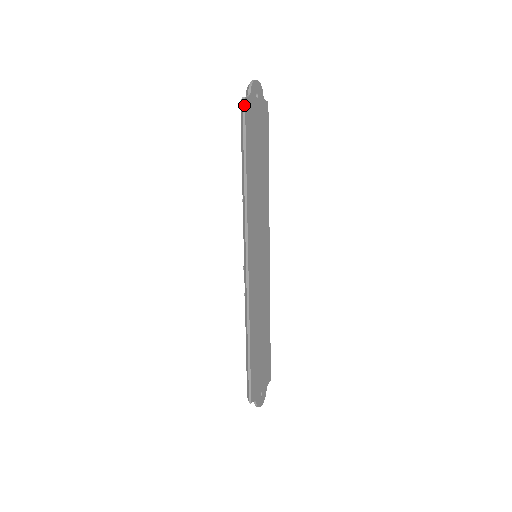
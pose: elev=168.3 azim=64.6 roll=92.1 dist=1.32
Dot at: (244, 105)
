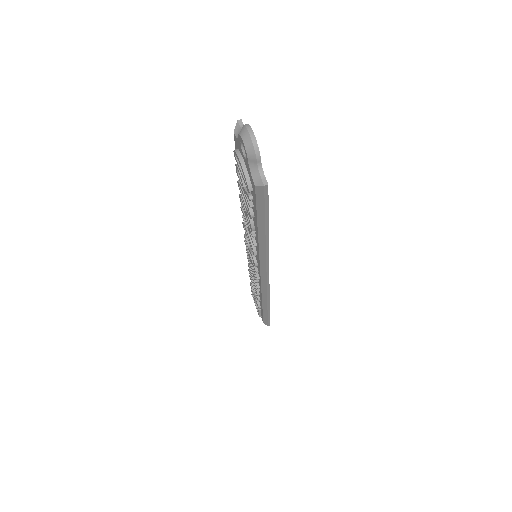
Dot at: (267, 192)
